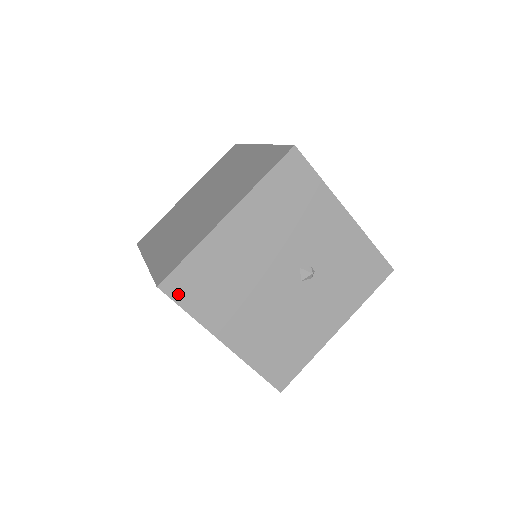
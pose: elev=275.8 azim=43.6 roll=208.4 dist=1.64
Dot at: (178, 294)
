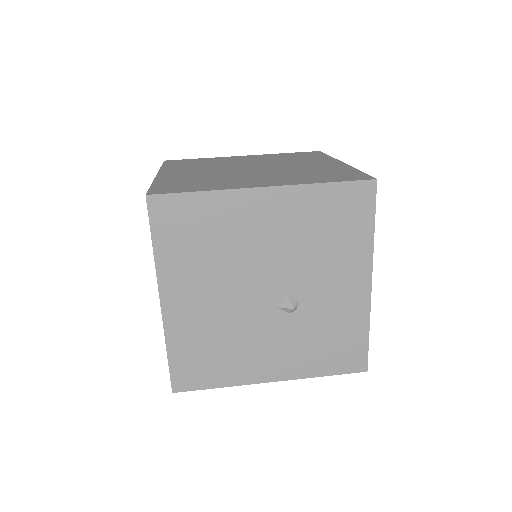
Dot at: (159, 219)
